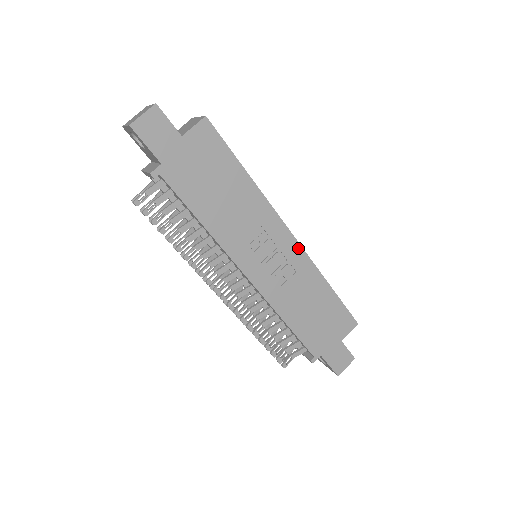
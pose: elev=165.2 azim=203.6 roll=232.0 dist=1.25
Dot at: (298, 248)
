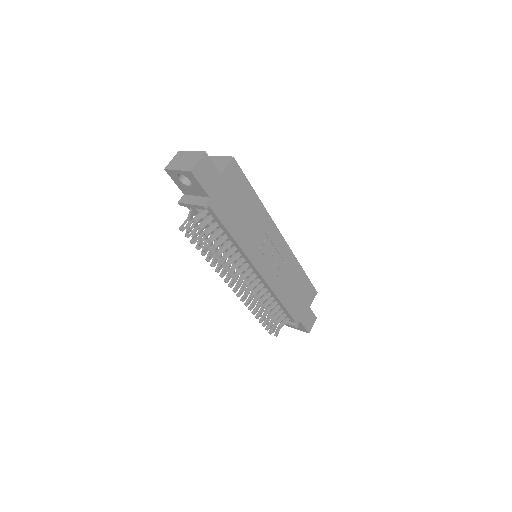
Dot at: (285, 245)
